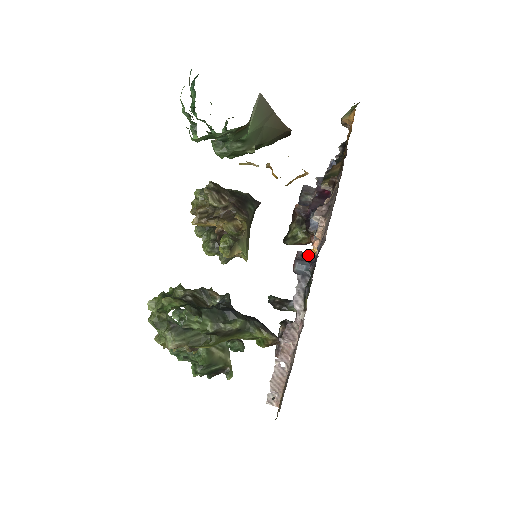
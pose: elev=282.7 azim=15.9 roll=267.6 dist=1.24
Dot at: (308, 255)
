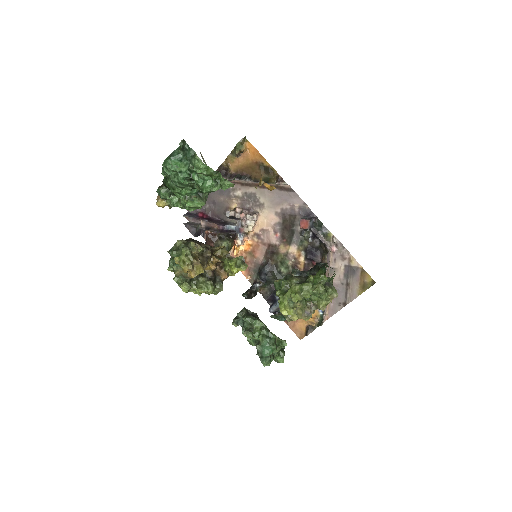
Dot at: (305, 218)
